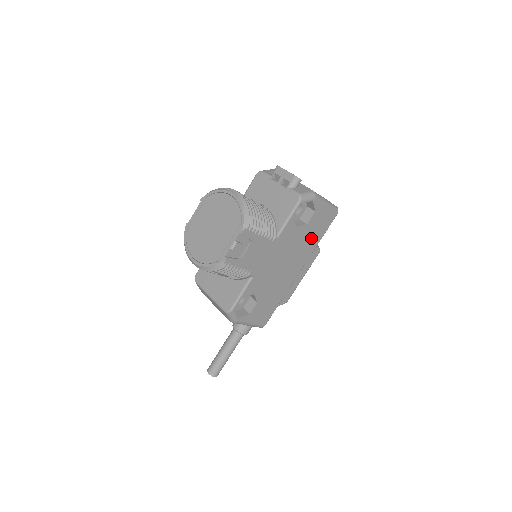
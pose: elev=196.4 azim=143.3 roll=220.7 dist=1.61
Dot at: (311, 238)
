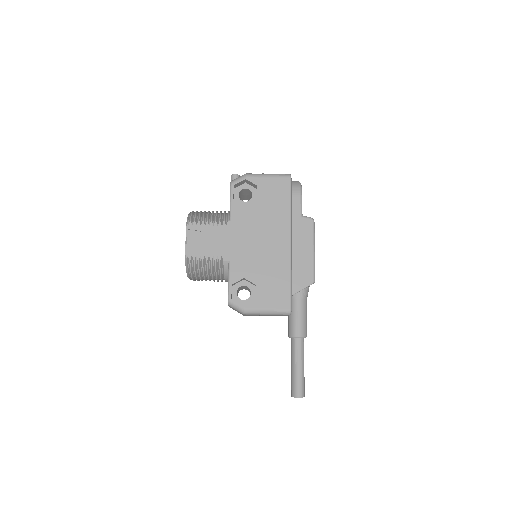
Dot at: (275, 209)
